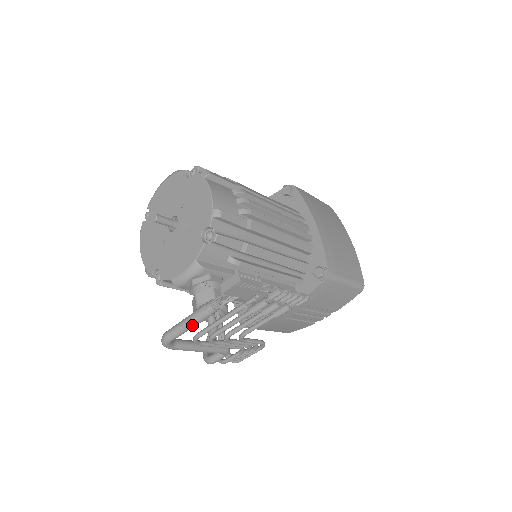
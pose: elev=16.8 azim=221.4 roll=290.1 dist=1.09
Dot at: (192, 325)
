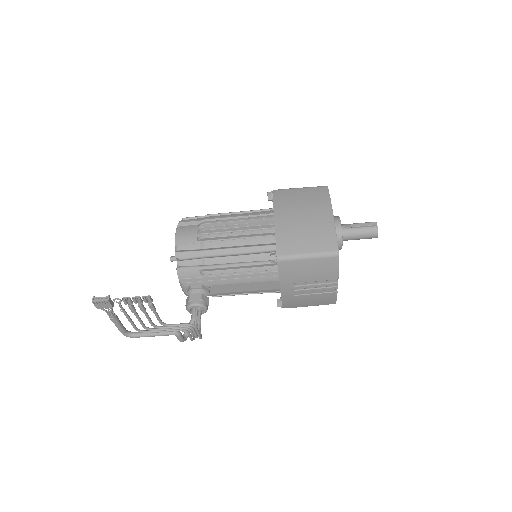
Dot at: (116, 325)
